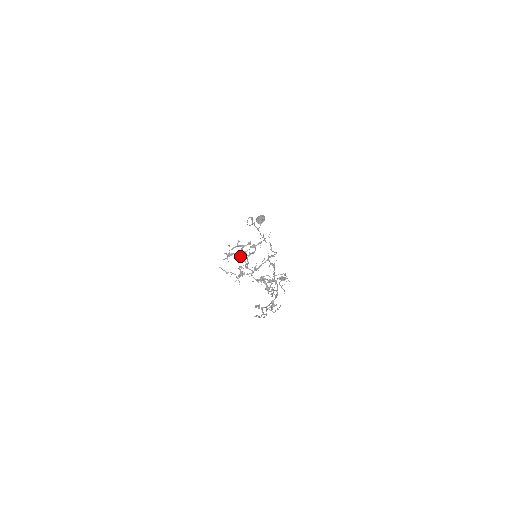
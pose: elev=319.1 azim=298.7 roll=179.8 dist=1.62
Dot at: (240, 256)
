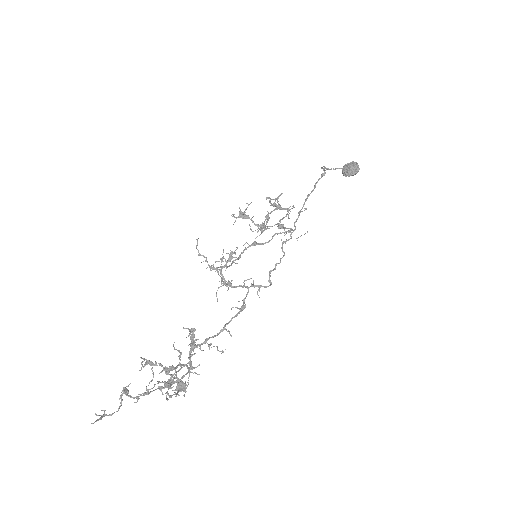
Dot at: (266, 217)
